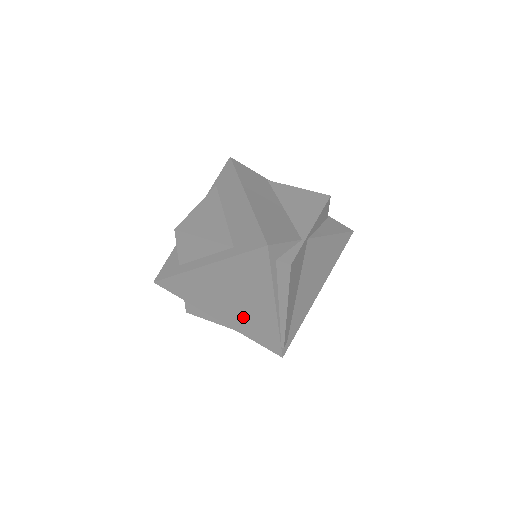
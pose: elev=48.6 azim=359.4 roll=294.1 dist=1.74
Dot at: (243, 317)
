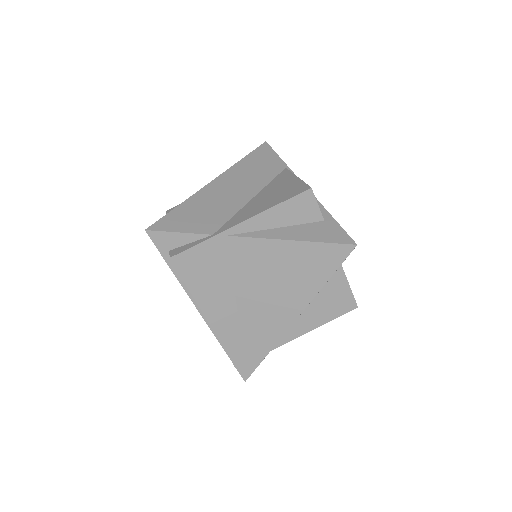
Dot at: occluded
